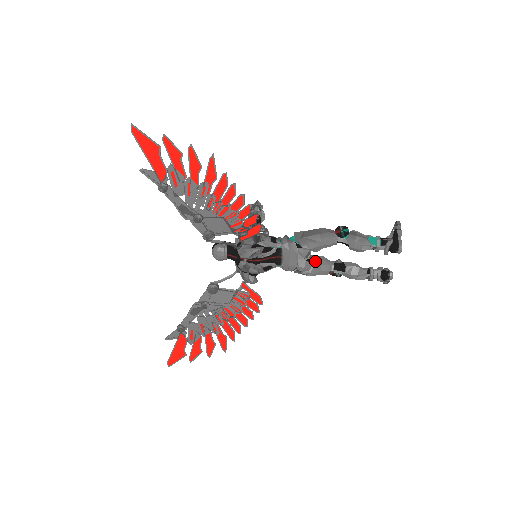
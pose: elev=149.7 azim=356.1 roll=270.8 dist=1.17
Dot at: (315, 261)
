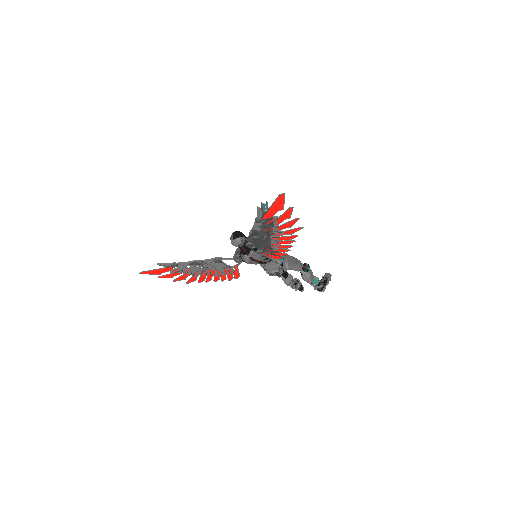
Dot at: occluded
